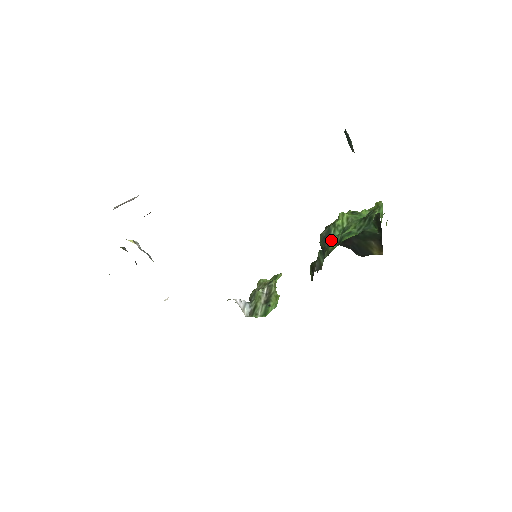
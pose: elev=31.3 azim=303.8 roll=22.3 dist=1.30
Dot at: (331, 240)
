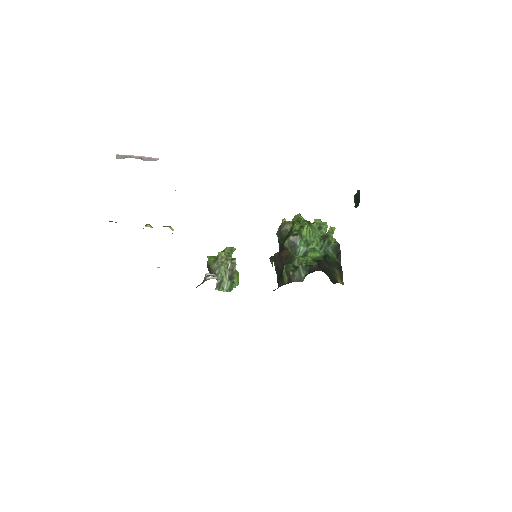
Dot at: (298, 248)
